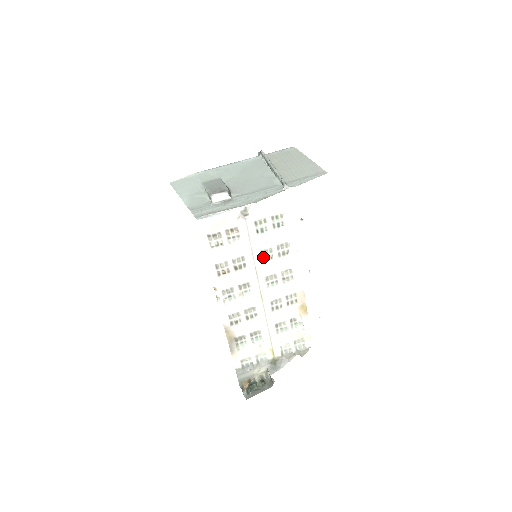
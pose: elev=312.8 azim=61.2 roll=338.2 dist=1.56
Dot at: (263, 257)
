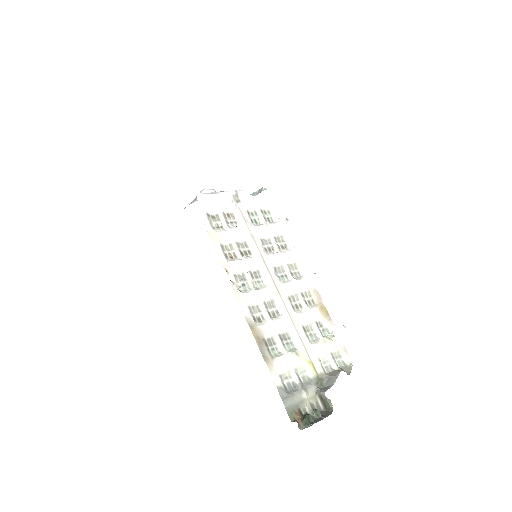
Dot at: (264, 247)
